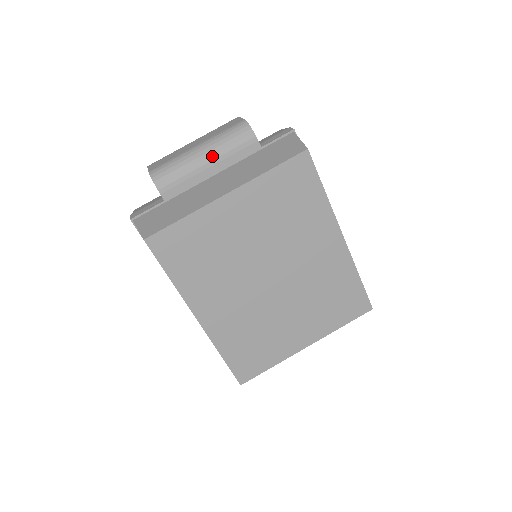
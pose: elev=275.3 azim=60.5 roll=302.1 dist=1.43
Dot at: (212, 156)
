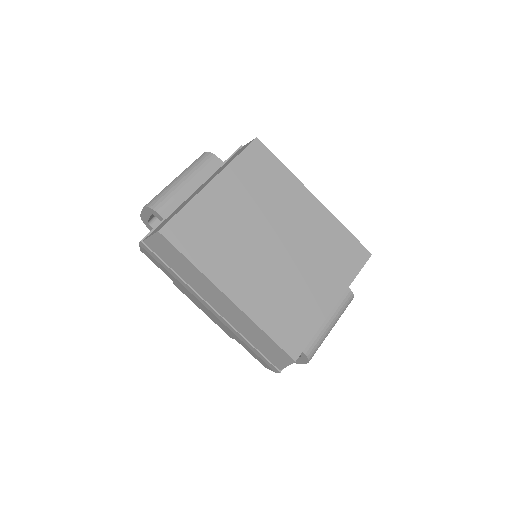
Dot at: (189, 177)
